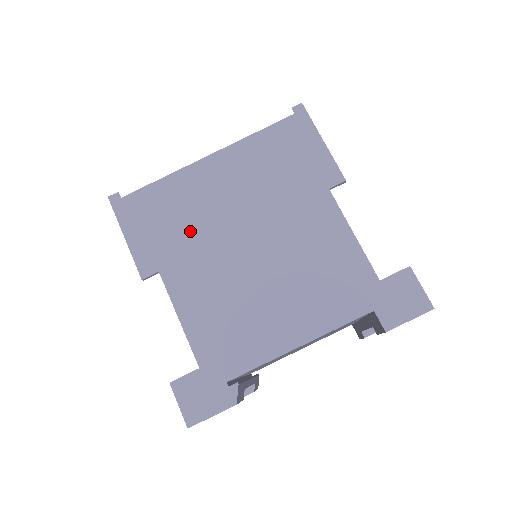
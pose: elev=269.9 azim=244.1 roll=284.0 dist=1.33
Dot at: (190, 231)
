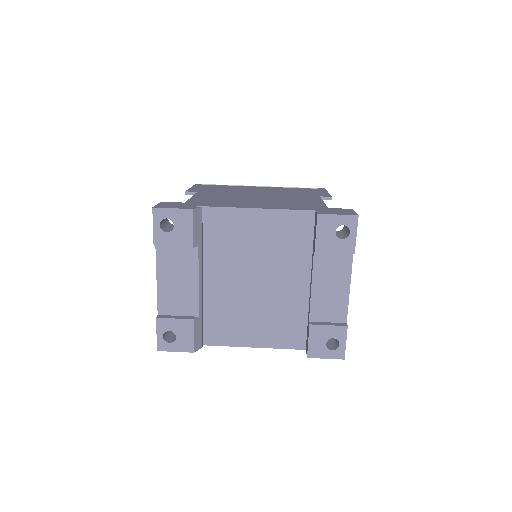
Dot at: (228, 191)
